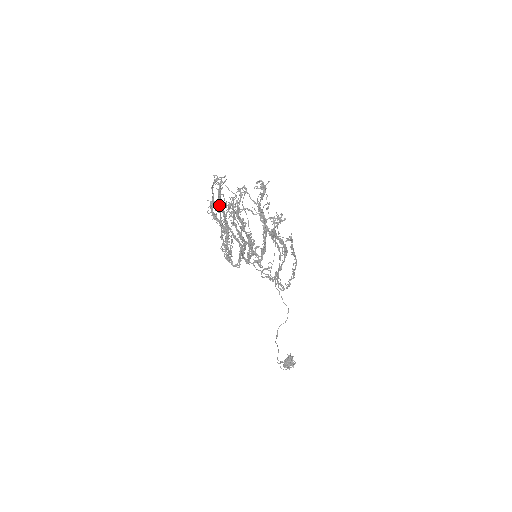
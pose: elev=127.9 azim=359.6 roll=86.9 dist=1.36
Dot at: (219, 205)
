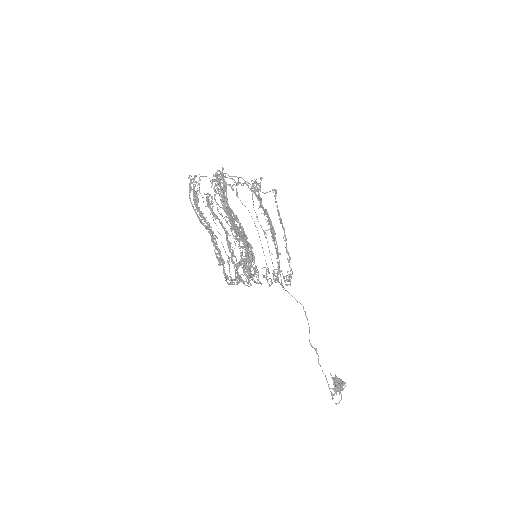
Dot at: occluded
